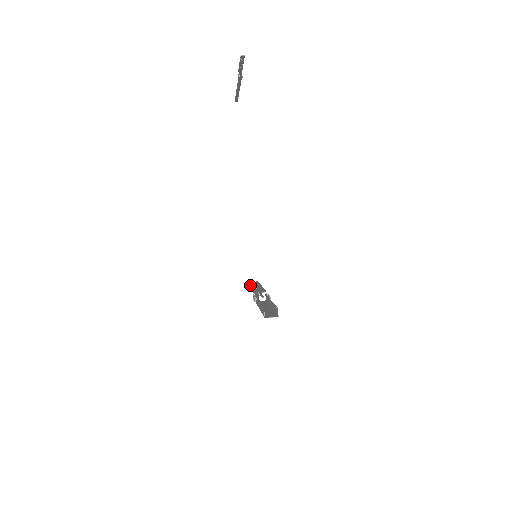
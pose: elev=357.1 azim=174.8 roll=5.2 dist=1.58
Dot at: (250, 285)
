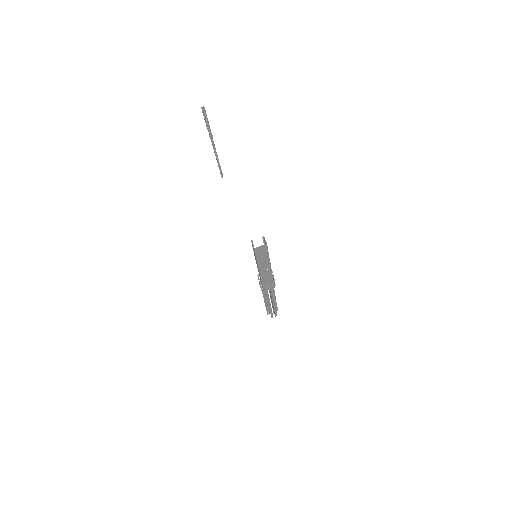
Dot at: (266, 304)
